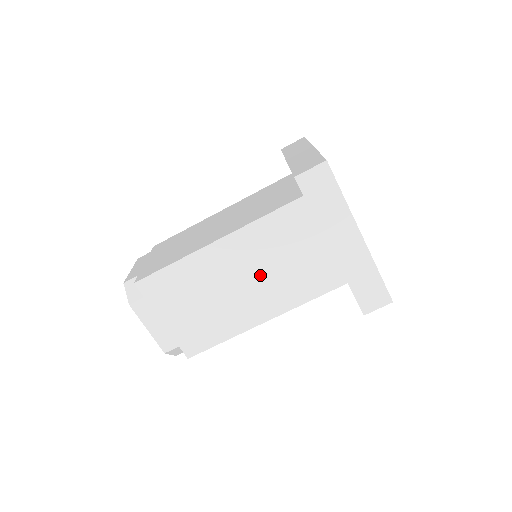
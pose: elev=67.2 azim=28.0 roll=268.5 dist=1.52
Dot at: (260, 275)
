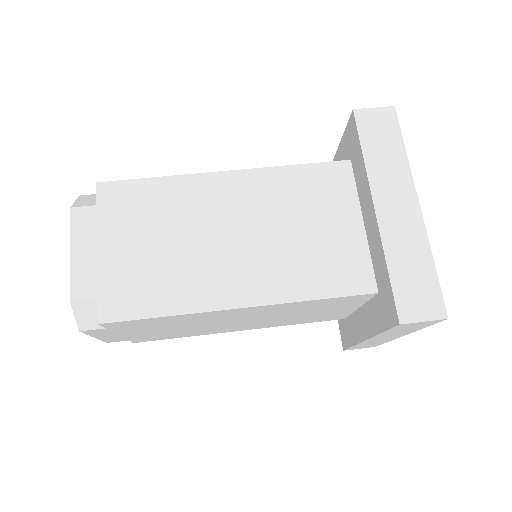
Dot at: (262, 235)
